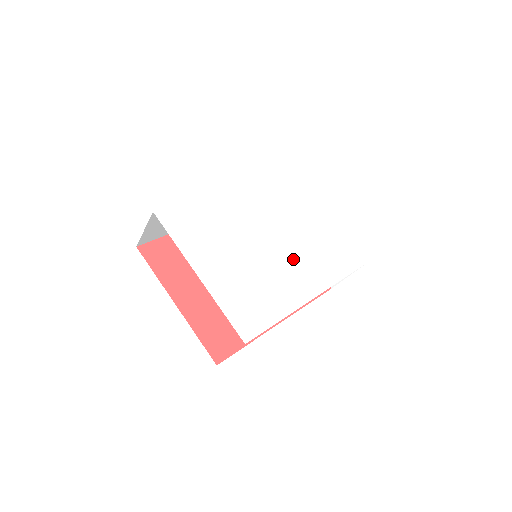
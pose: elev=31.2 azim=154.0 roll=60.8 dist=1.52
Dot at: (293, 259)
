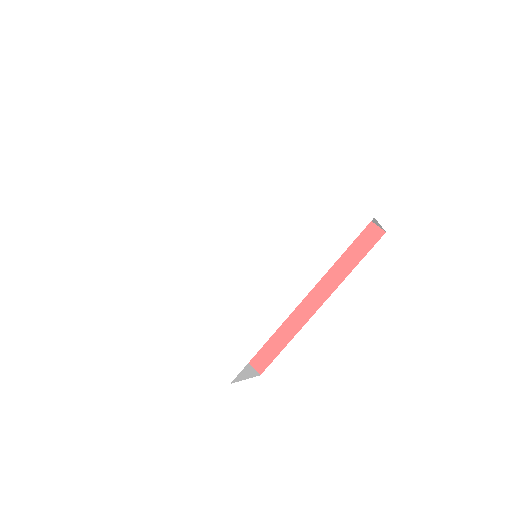
Dot at: (270, 262)
